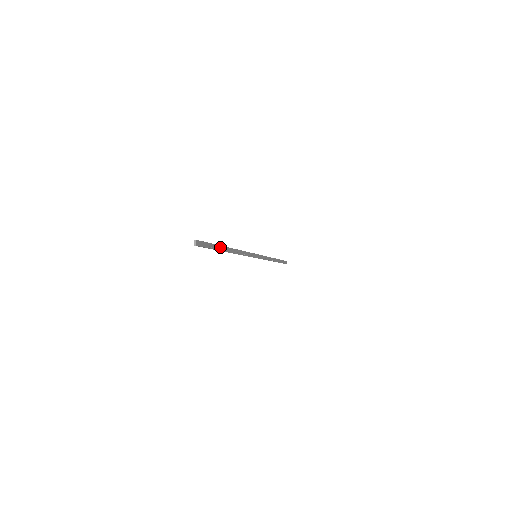
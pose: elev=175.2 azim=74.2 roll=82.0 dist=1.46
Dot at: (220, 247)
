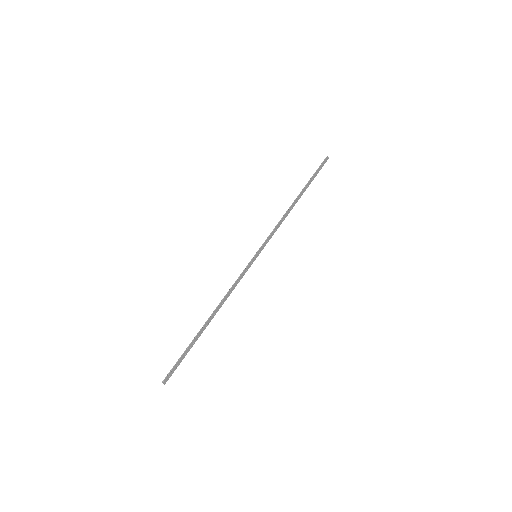
Dot at: (195, 339)
